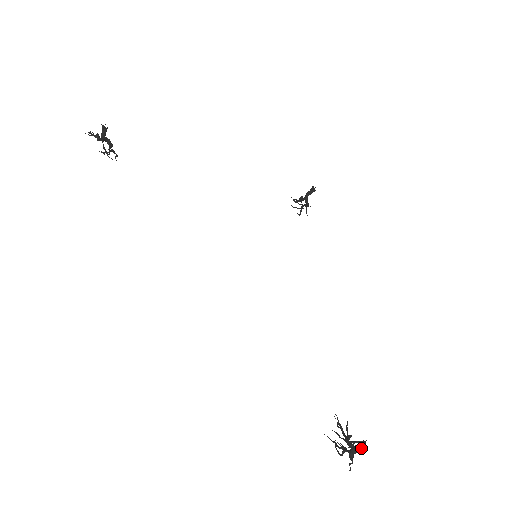
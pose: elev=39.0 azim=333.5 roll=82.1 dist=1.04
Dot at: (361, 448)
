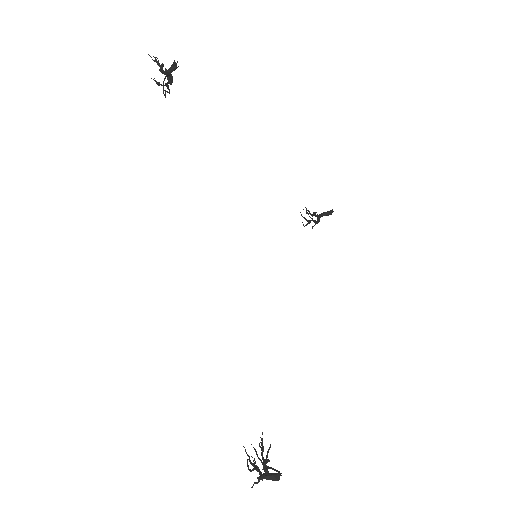
Dot at: (275, 478)
